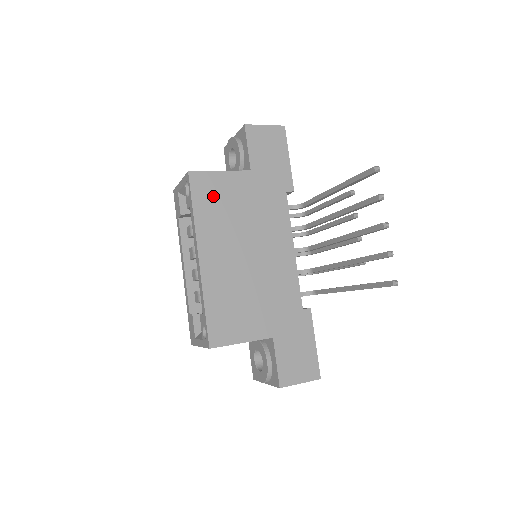
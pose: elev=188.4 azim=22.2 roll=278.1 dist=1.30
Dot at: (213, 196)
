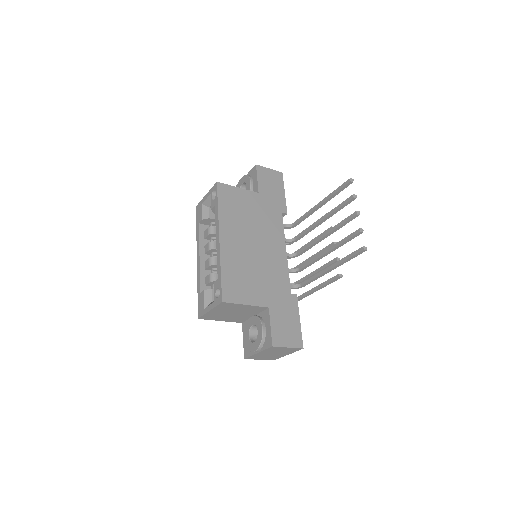
Dot at: (232, 201)
